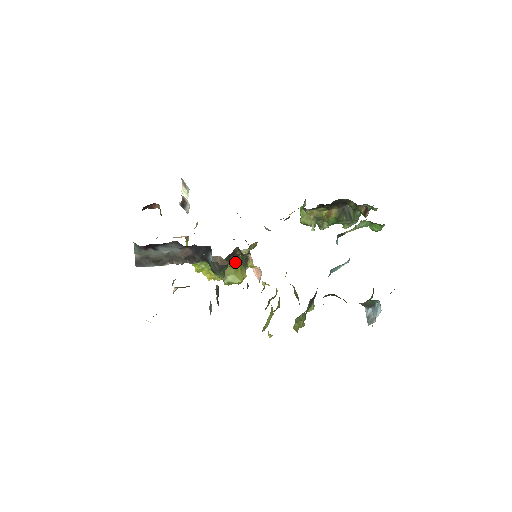
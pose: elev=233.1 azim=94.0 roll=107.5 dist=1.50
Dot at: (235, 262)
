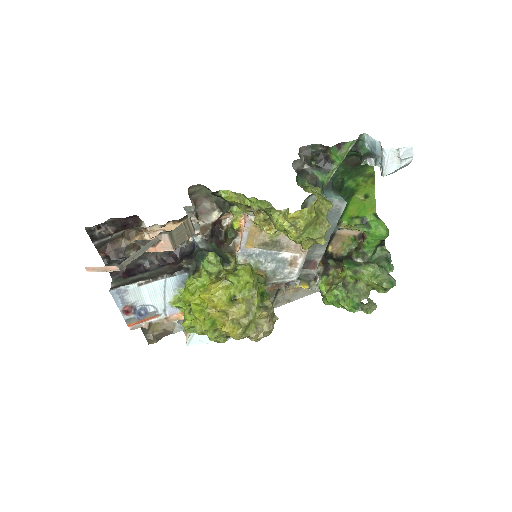
Dot at: occluded
